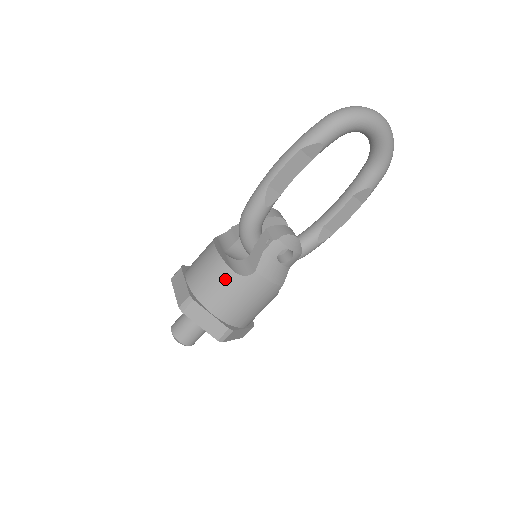
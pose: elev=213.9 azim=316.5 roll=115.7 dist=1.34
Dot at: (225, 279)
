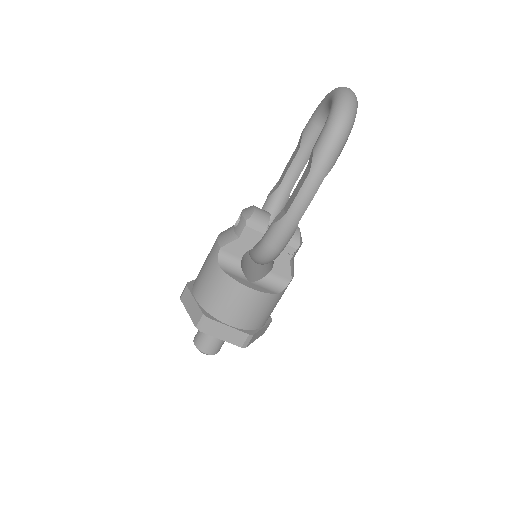
Dot at: (272, 303)
